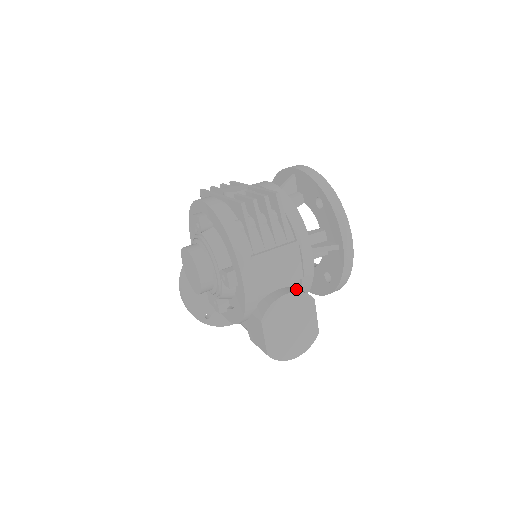
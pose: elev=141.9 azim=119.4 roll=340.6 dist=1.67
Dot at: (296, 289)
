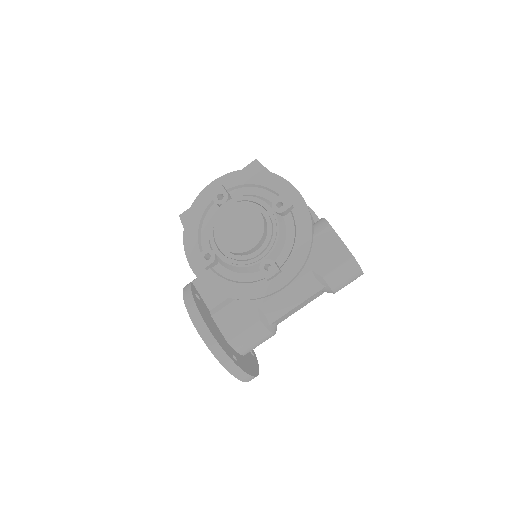
Dot at: occluded
